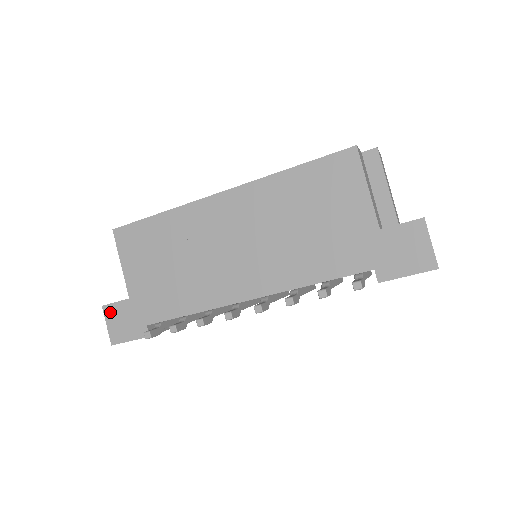
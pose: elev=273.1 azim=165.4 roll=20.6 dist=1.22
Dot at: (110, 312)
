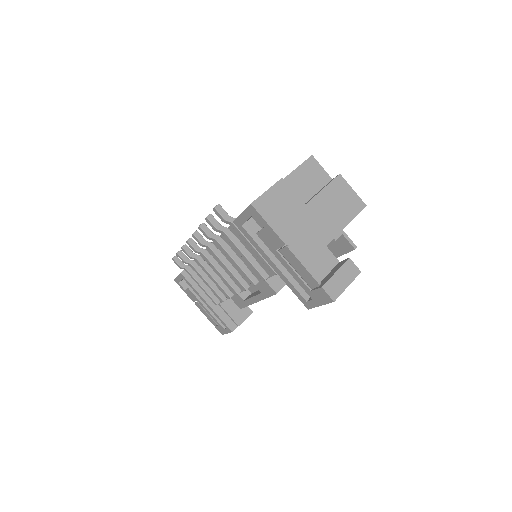
Dot at: occluded
